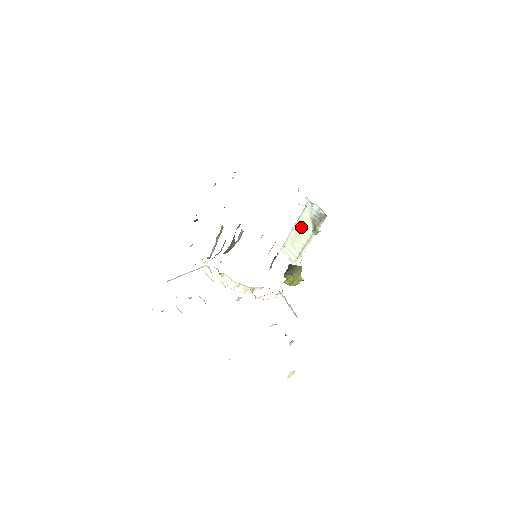
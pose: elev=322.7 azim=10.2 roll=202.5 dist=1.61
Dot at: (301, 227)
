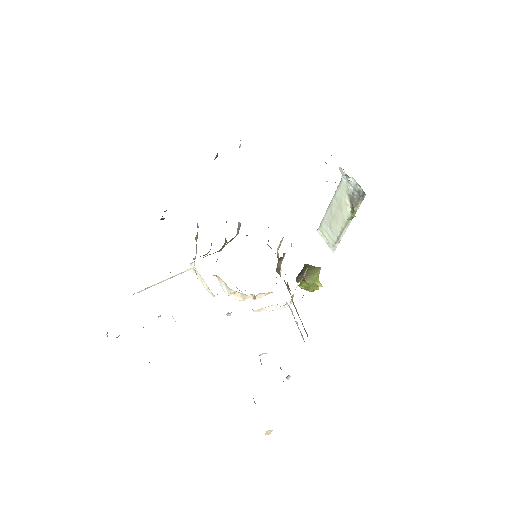
Dot at: (338, 205)
